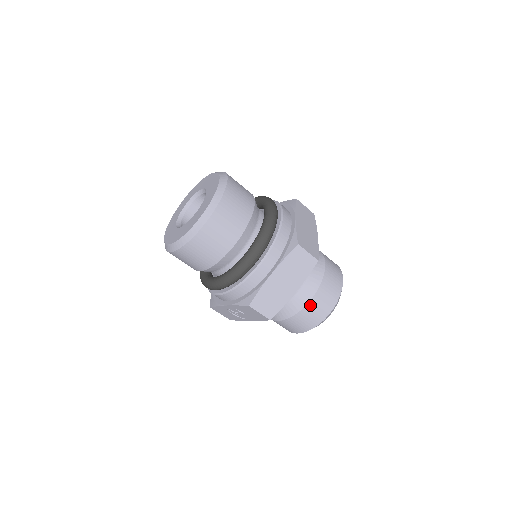
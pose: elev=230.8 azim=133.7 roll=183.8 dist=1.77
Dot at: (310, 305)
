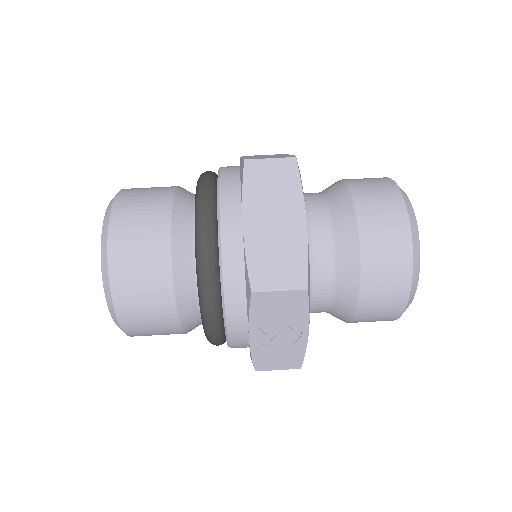
Dot at: (365, 234)
